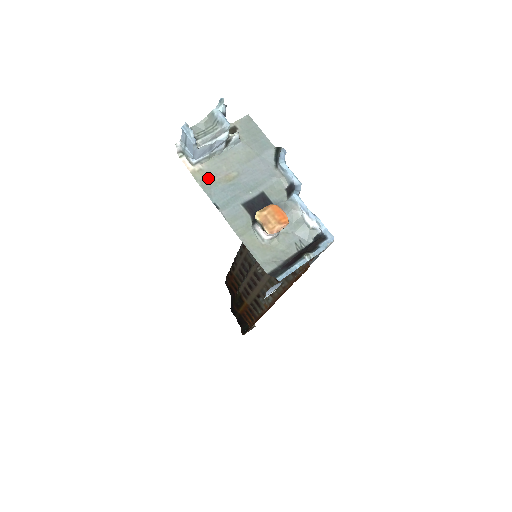
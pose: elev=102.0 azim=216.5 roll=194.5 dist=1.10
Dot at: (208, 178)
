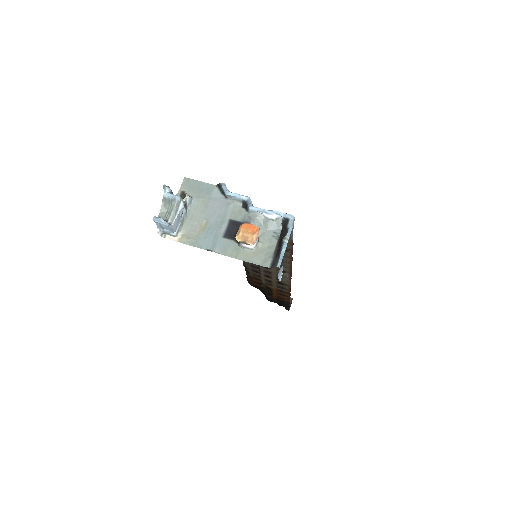
Dot at: (191, 237)
